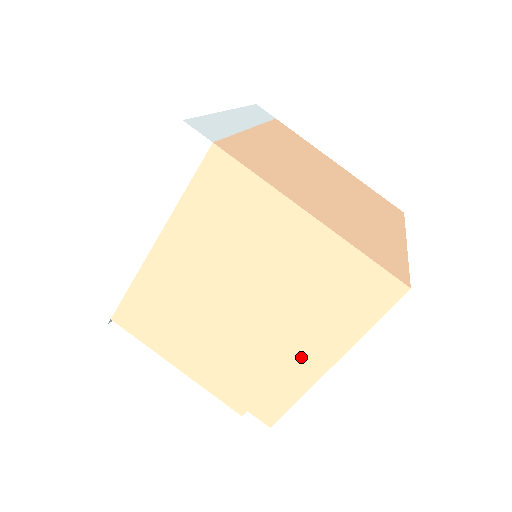
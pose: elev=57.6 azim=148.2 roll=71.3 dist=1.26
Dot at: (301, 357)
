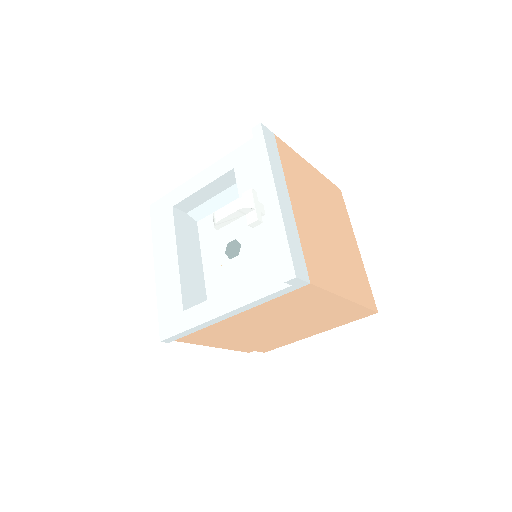
Dot at: (302, 334)
